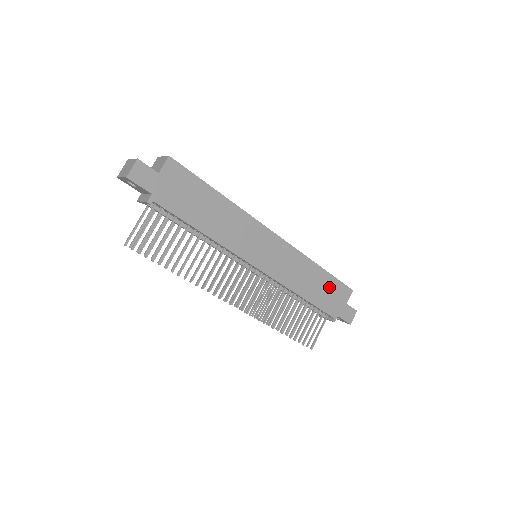
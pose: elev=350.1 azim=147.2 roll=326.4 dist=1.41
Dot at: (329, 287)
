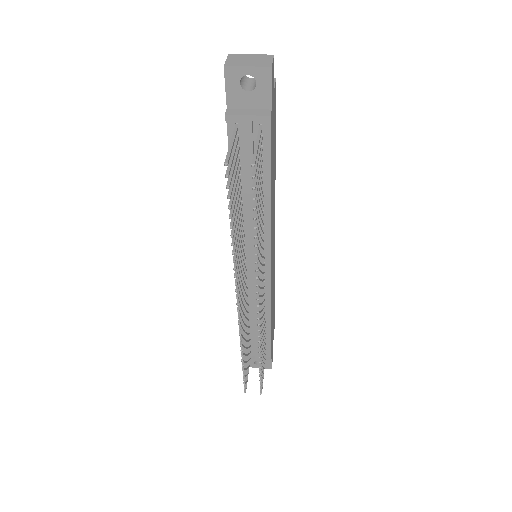
Dot at: (273, 318)
